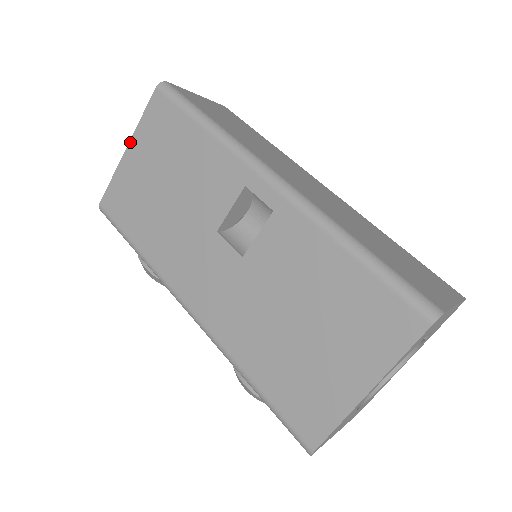
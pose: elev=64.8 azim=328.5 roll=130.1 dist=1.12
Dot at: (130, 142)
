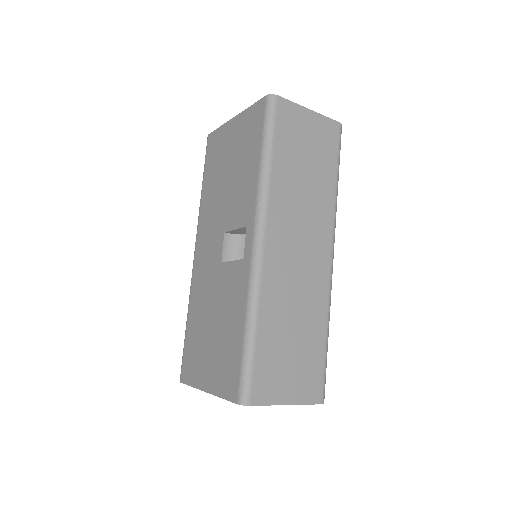
Dot at: (237, 115)
